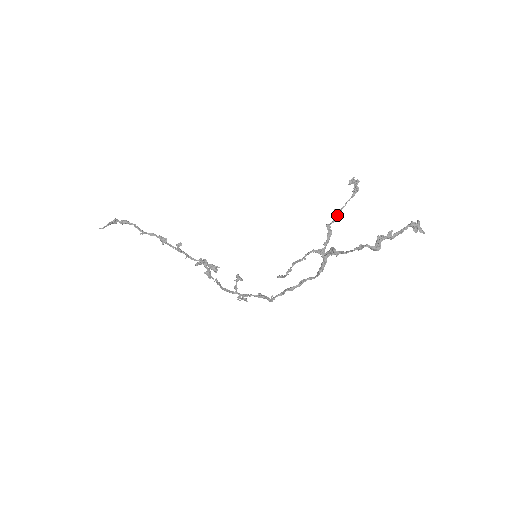
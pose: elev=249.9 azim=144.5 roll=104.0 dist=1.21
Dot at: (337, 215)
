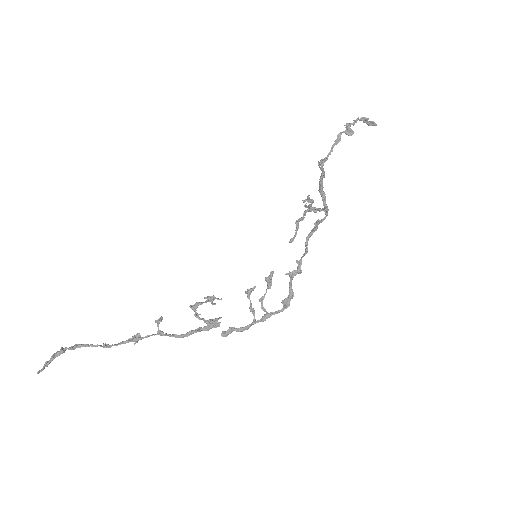
Dot at: (309, 204)
